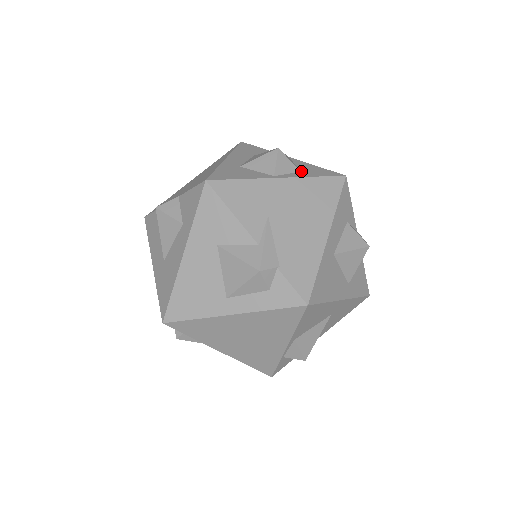
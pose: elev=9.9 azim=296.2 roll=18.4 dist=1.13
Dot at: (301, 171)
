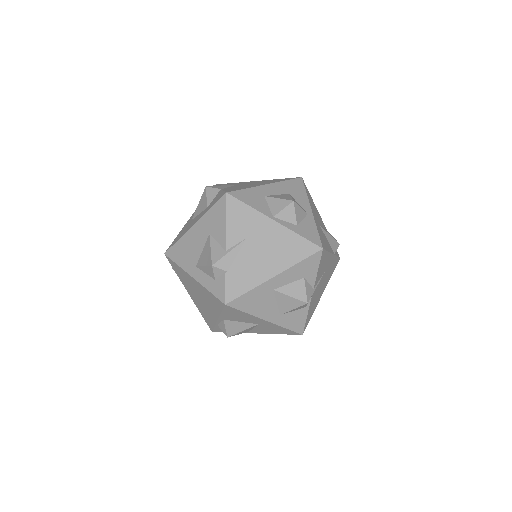
Dot at: (298, 225)
